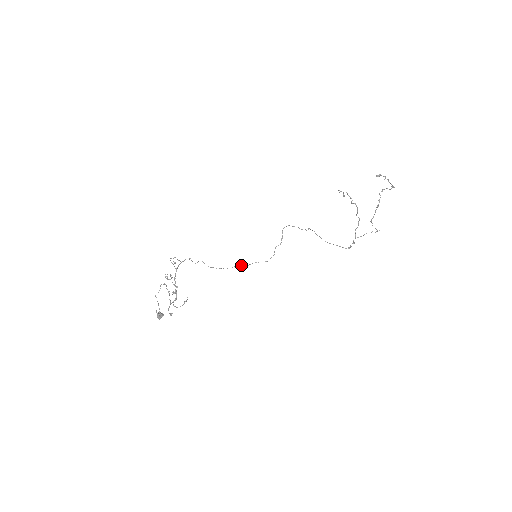
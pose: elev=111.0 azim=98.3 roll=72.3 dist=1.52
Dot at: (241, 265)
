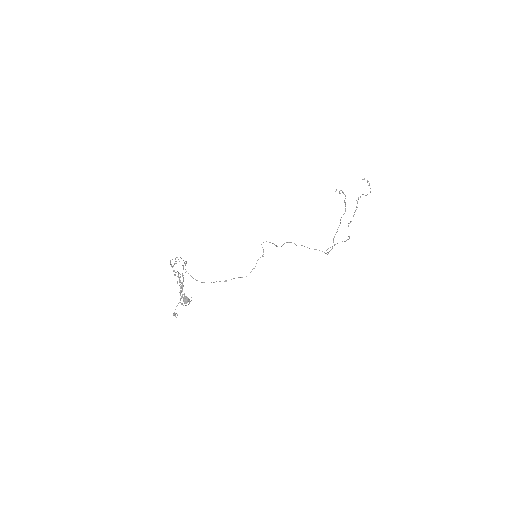
Dot at: occluded
